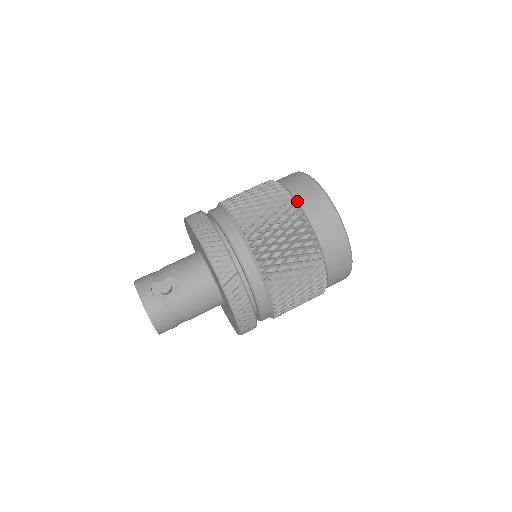
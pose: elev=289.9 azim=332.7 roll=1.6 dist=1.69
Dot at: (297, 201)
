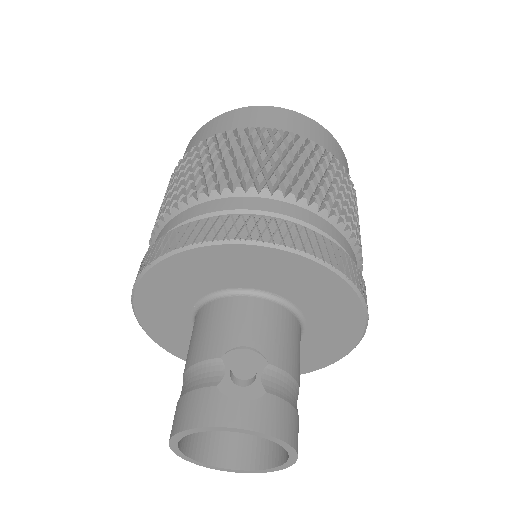
Dot at: (253, 128)
